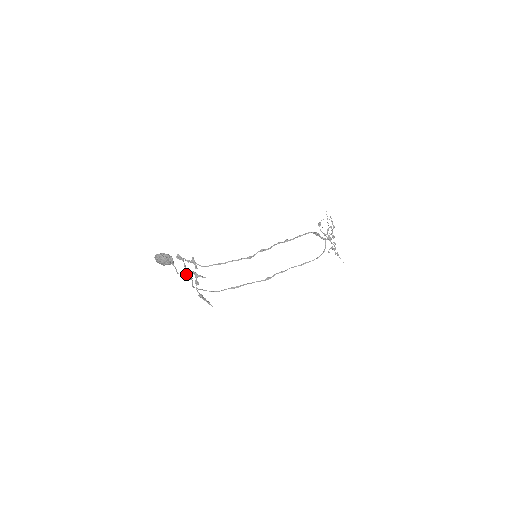
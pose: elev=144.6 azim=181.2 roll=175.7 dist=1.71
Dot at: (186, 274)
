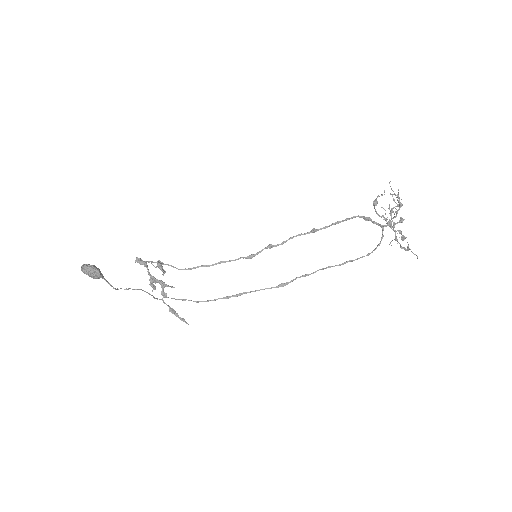
Dot at: (150, 282)
